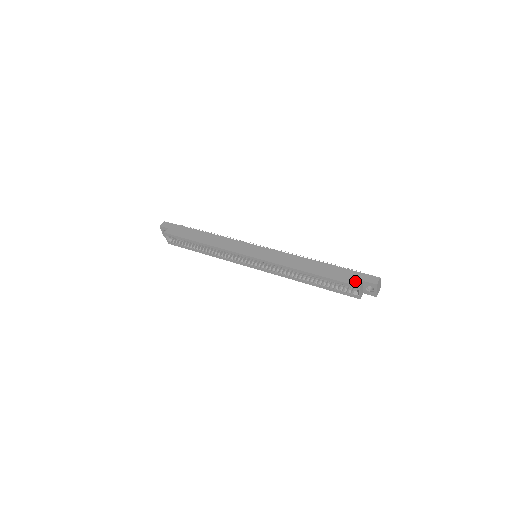
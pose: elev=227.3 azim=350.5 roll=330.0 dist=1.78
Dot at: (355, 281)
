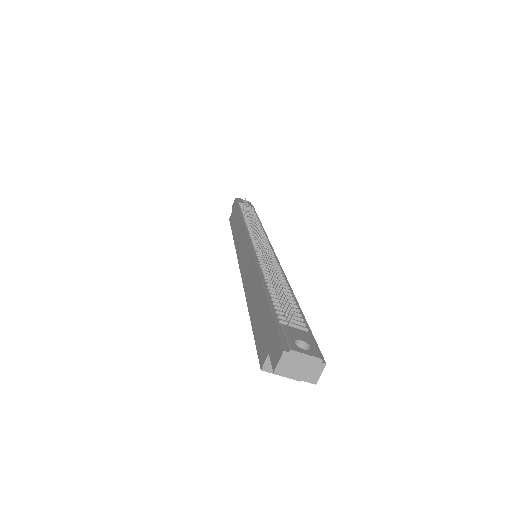
Dot at: (262, 351)
